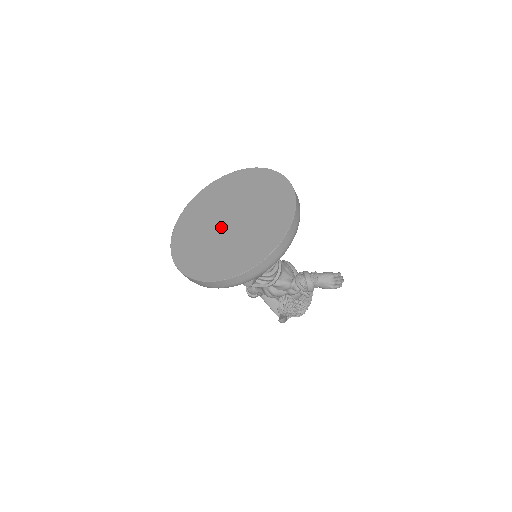
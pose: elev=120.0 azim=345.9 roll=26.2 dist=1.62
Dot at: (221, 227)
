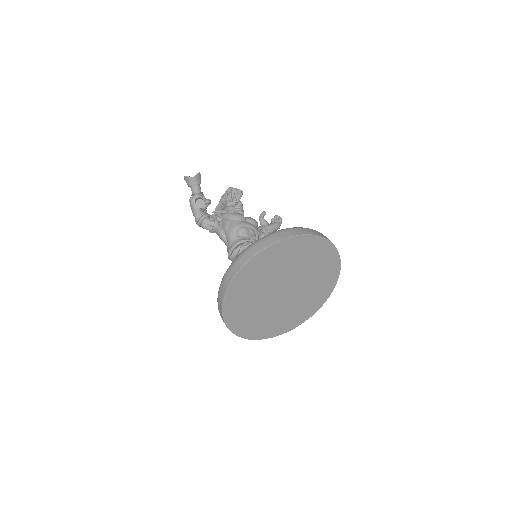
Dot at: (276, 297)
